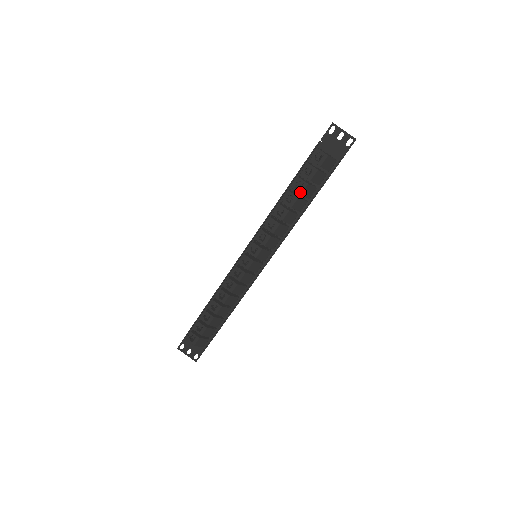
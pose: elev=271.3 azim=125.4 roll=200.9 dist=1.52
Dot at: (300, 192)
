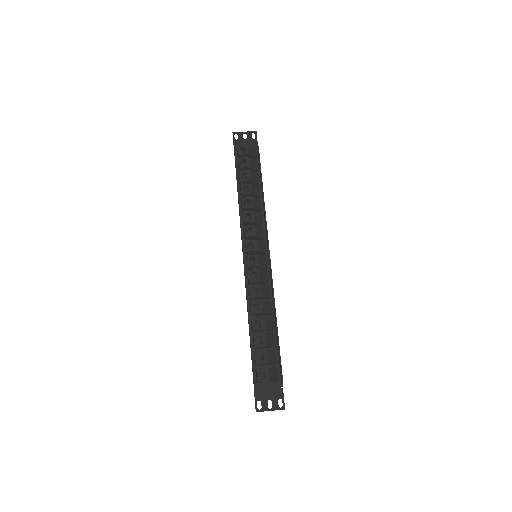
Dot at: (249, 179)
